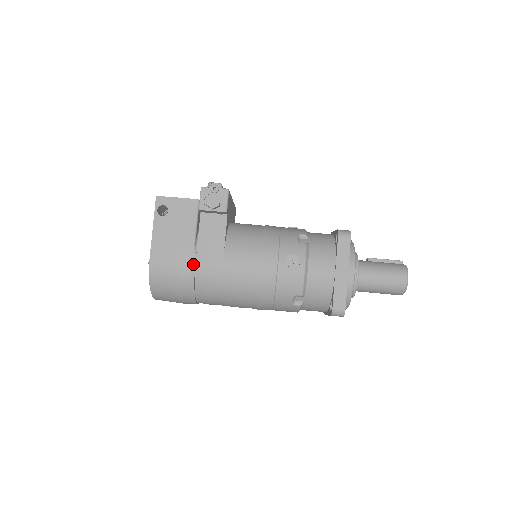
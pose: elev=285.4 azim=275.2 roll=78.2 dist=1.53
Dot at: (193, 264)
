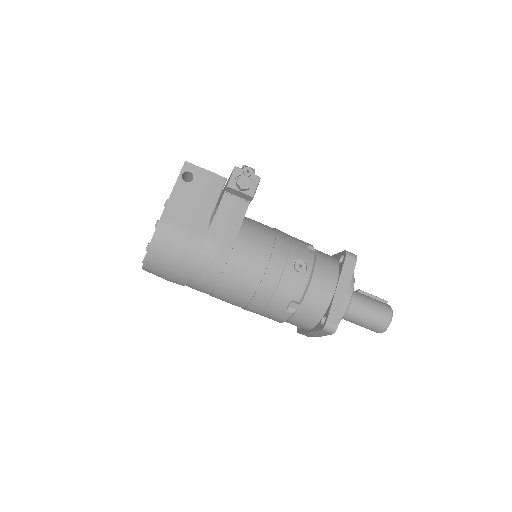
Dot at: (203, 238)
